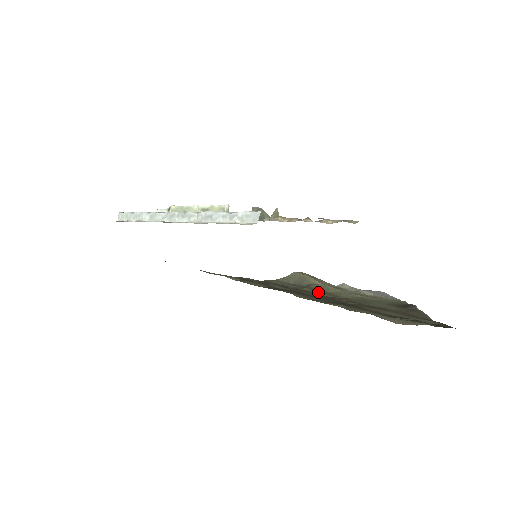
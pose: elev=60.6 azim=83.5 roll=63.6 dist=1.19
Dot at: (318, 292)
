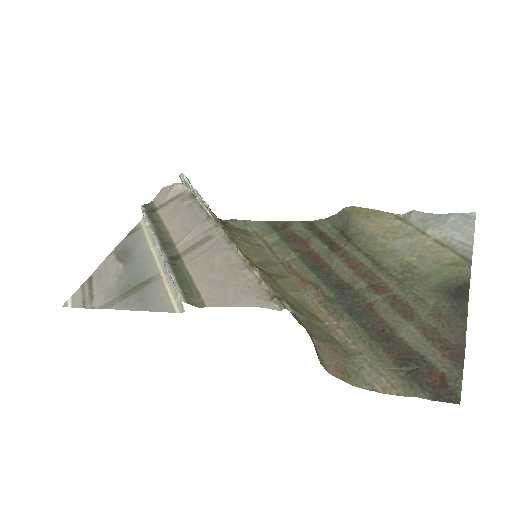
Dot at: (359, 254)
